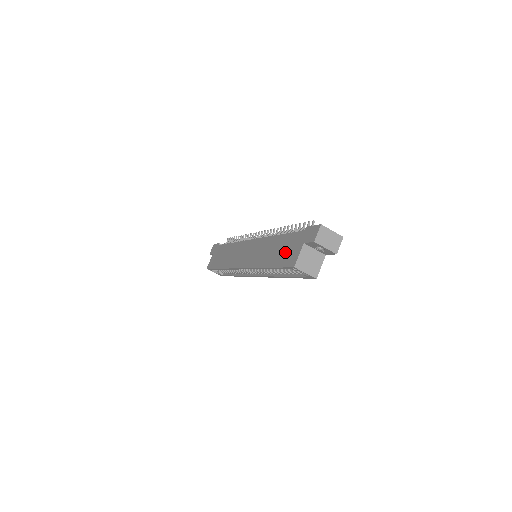
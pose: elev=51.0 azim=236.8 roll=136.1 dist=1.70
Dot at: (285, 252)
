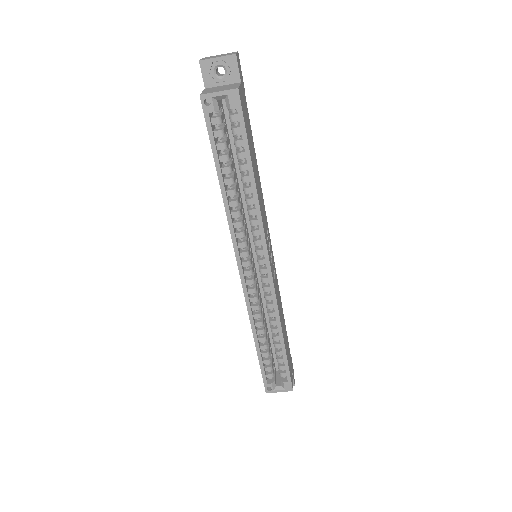
Dot at: occluded
